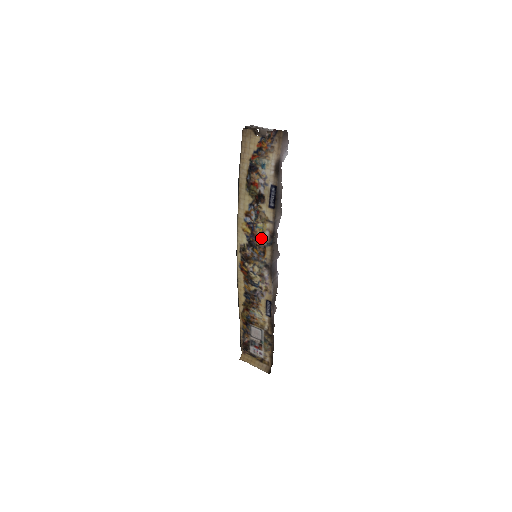
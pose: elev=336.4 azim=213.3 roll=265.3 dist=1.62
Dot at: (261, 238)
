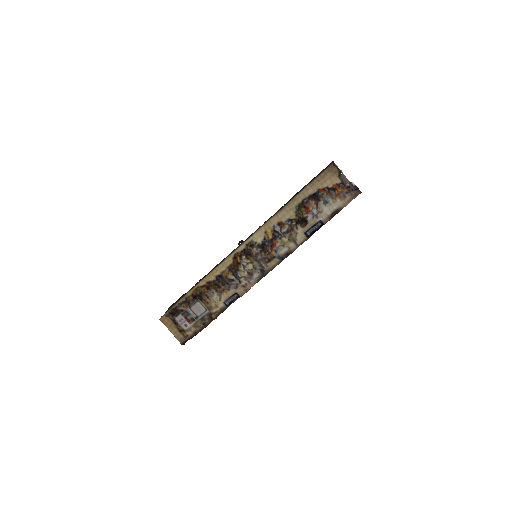
Dot at: (277, 249)
